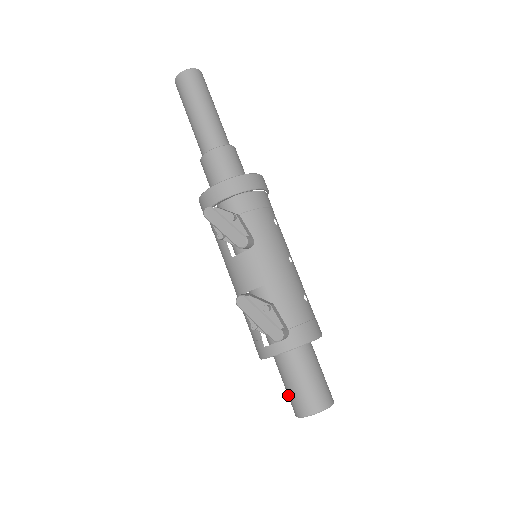
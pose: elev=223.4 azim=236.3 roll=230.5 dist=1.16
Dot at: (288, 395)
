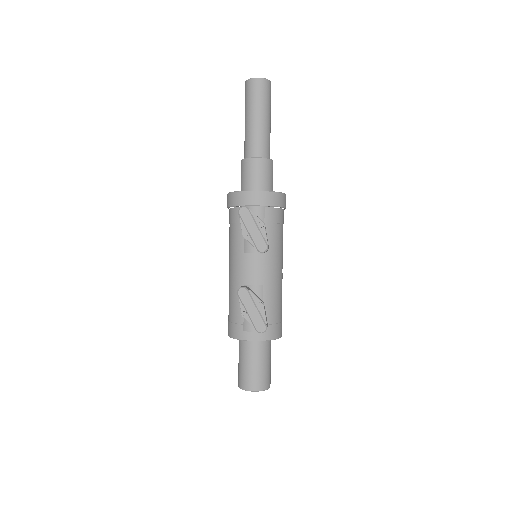
Dot at: (241, 371)
